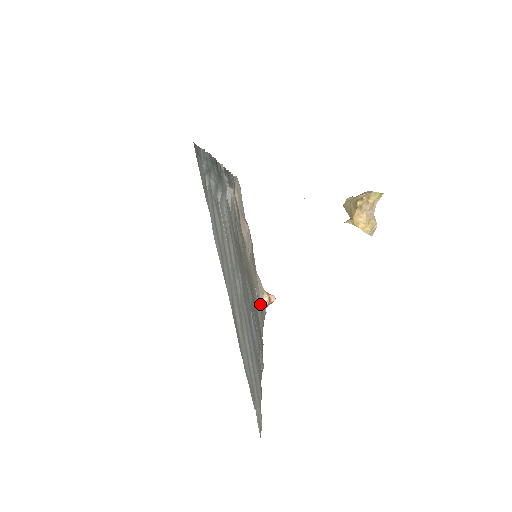
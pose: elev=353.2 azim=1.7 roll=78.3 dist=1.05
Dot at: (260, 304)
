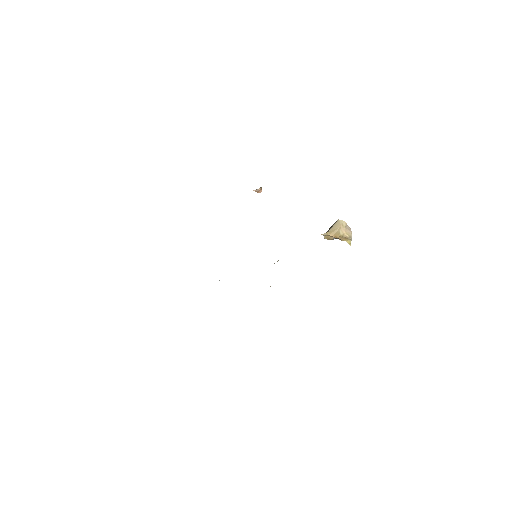
Dot at: occluded
